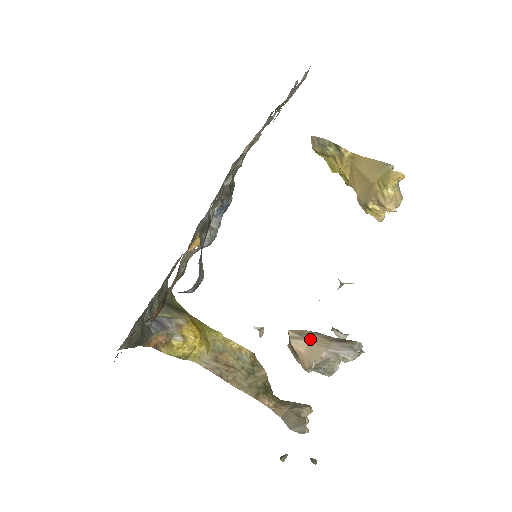
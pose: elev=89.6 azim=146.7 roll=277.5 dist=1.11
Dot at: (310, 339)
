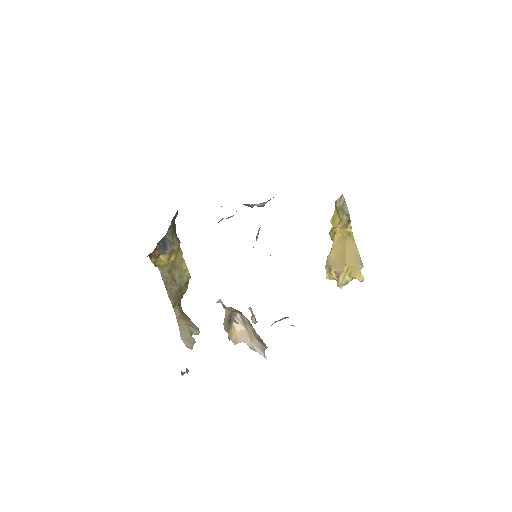
Dot at: (246, 328)
